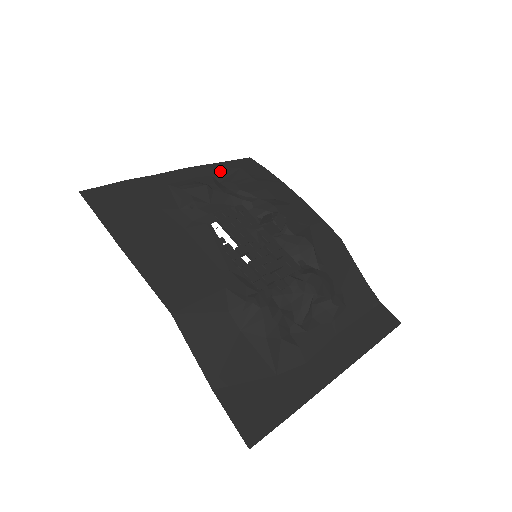
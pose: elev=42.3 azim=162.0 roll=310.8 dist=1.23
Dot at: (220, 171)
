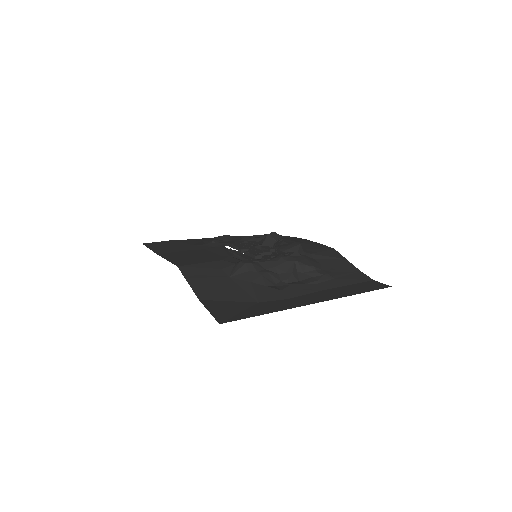
Dot at: occluded
